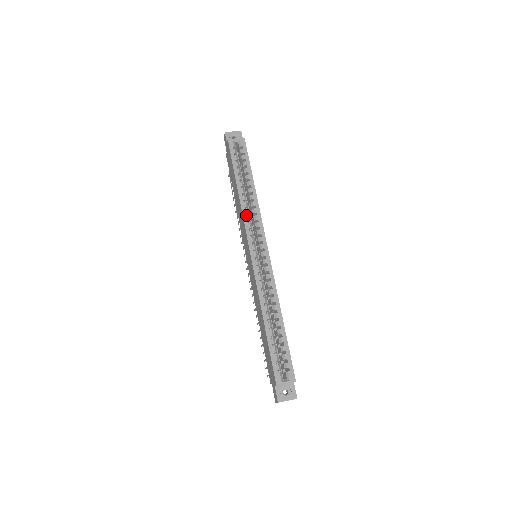
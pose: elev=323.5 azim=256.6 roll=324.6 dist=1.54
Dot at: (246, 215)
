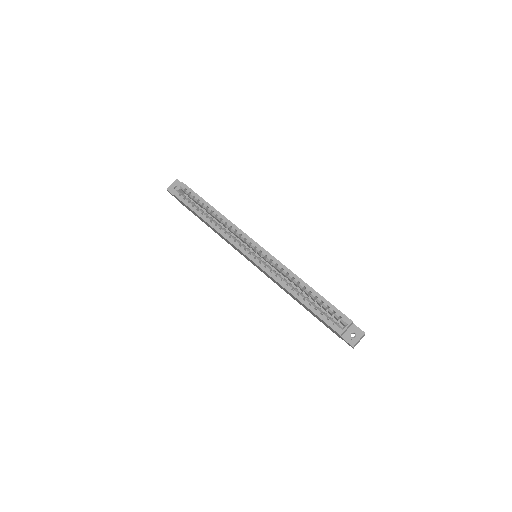
Dot at: (225, 234)
